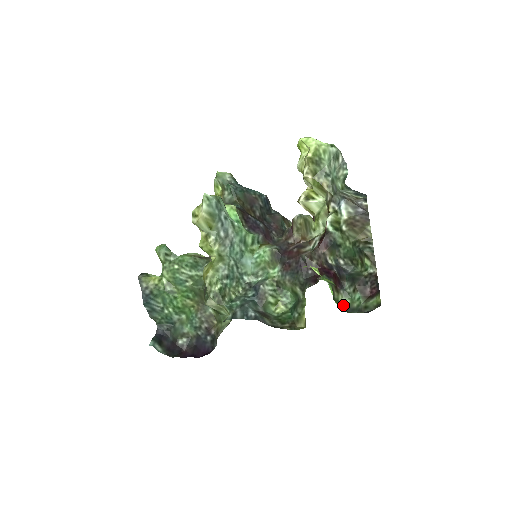
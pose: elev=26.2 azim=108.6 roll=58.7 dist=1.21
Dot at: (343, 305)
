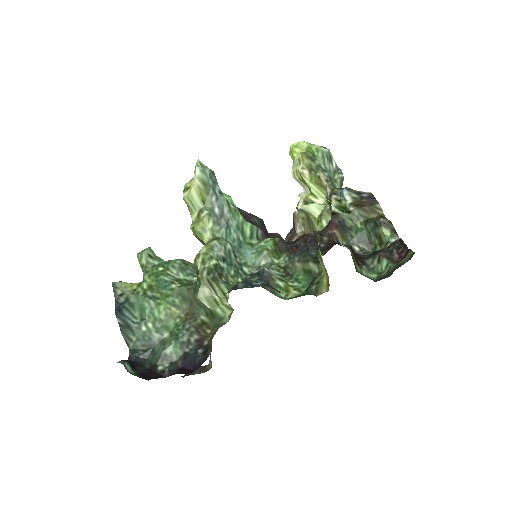
Dot at: (370, 278)
